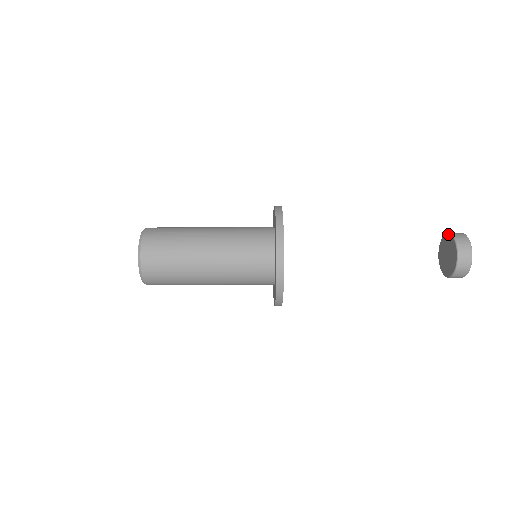
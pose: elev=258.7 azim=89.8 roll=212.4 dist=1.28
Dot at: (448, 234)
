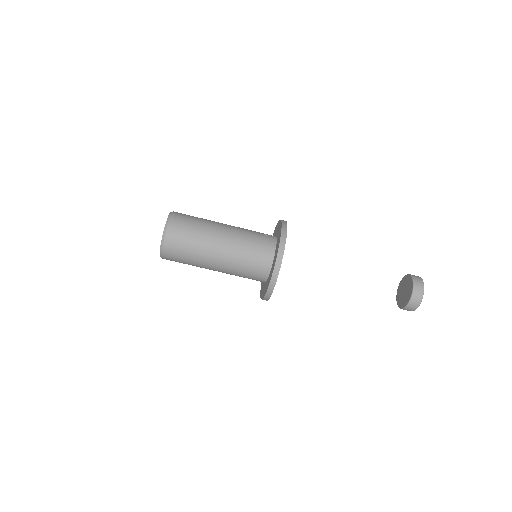
Dot at: (412, 287)
